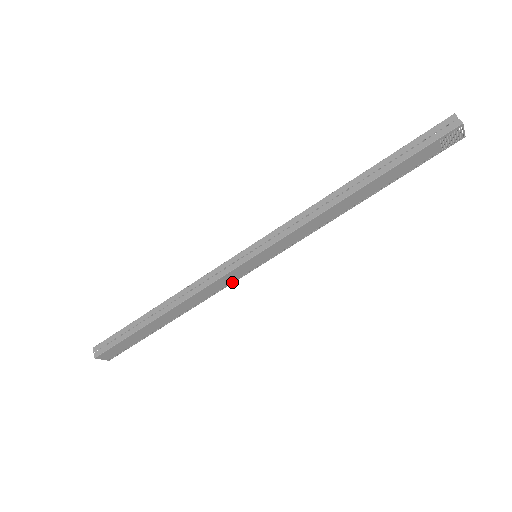
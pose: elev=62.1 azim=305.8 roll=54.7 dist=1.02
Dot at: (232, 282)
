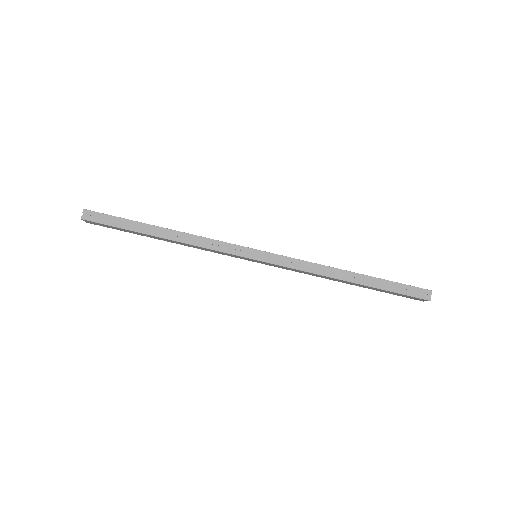
Dot at: occluded
